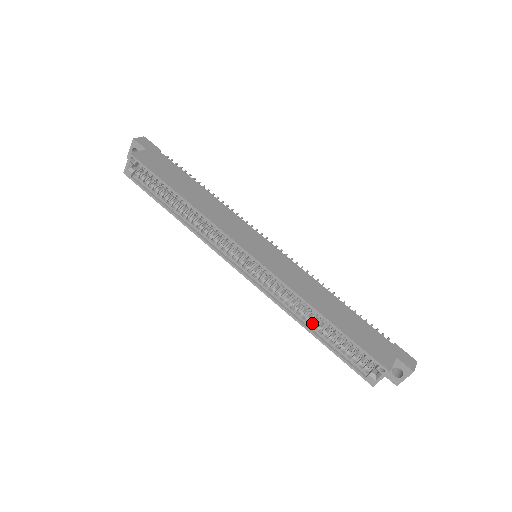
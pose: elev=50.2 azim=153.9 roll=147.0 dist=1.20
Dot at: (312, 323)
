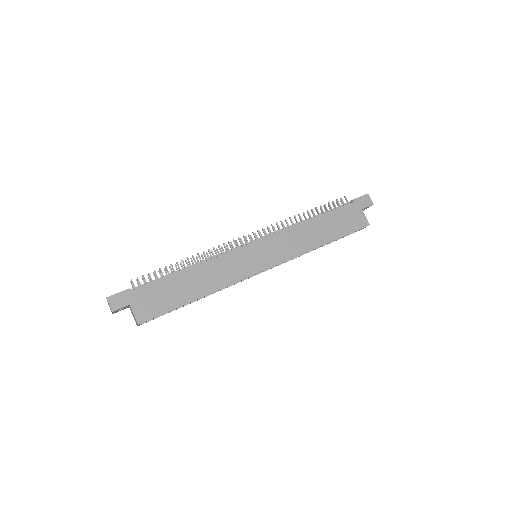
Dot at: occluded
